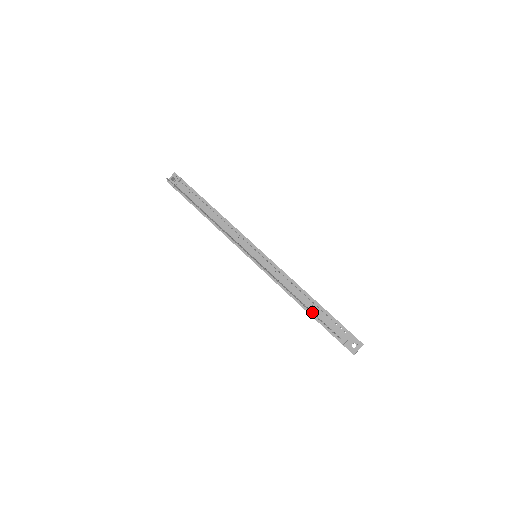
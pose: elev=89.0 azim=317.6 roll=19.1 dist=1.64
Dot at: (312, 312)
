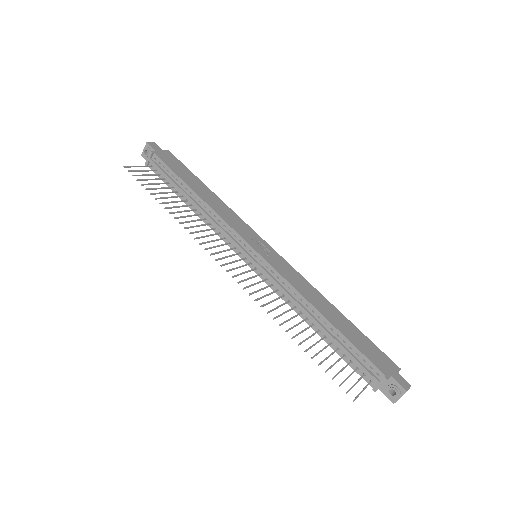
Dot at: (329, 345)
